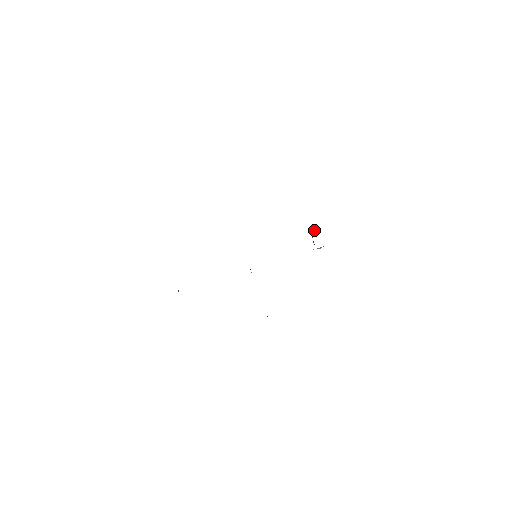
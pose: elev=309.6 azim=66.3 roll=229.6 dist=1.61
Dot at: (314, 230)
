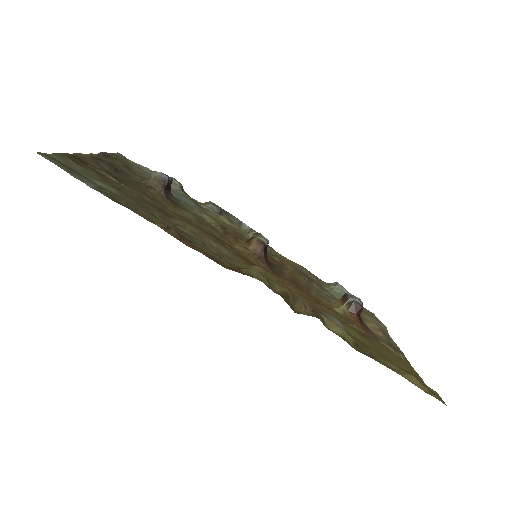
Dot at: (348, 309)
